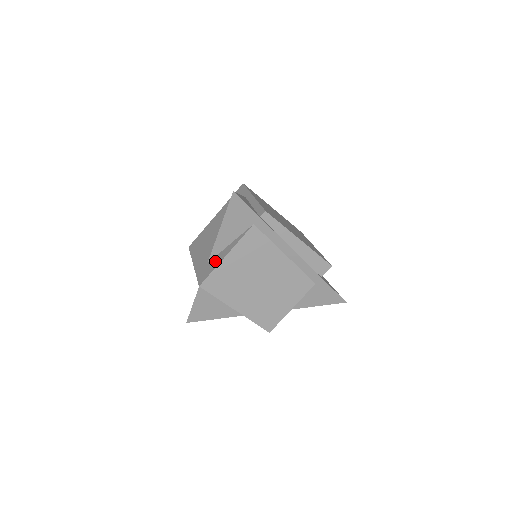
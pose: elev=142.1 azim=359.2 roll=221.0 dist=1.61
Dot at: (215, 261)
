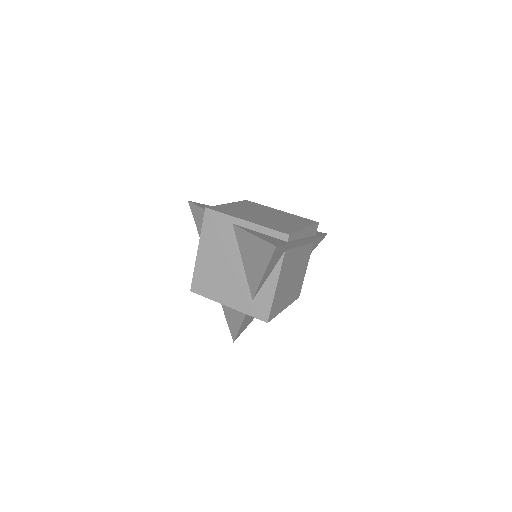
Dot at: (264, 296)
